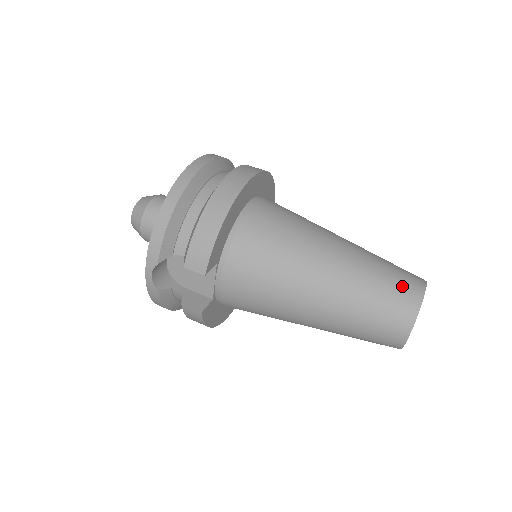
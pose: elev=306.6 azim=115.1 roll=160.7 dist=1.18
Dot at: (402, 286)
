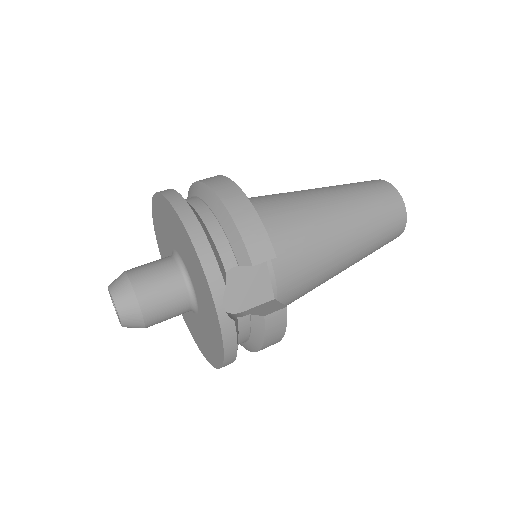
Dot at: (373, 184)
